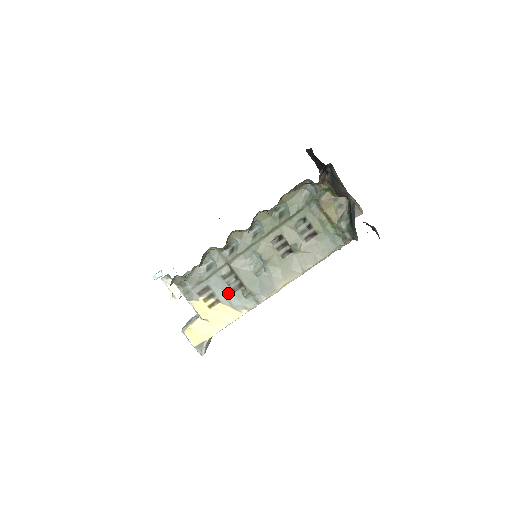
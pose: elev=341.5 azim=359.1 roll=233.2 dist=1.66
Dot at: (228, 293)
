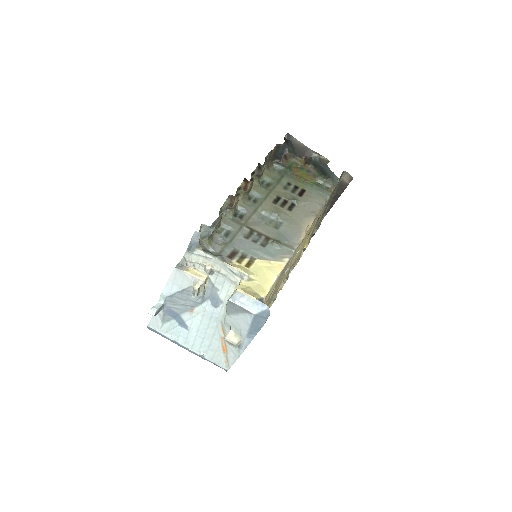
Dot at: (259, 249)
